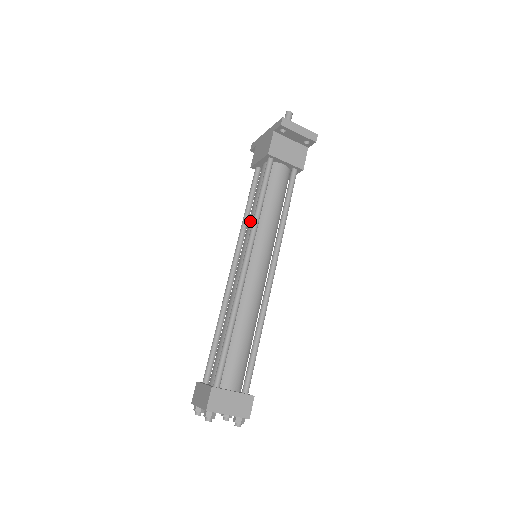
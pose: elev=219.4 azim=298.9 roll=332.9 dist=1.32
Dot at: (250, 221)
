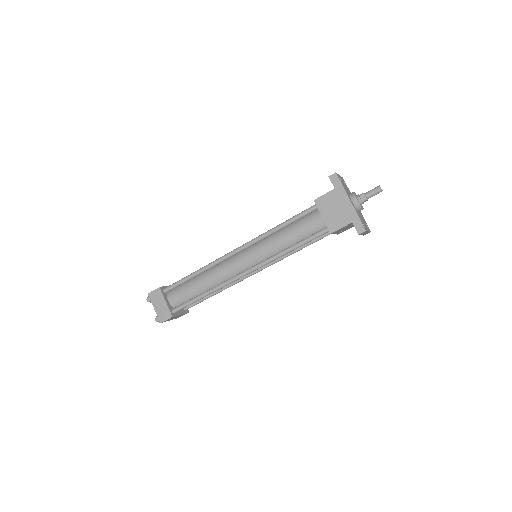
Dot at: (274, 246)
